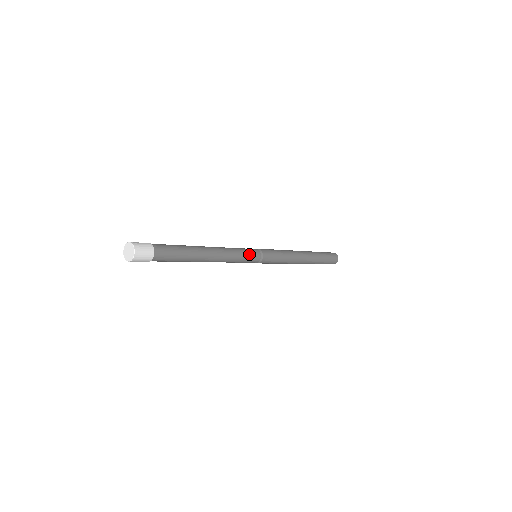
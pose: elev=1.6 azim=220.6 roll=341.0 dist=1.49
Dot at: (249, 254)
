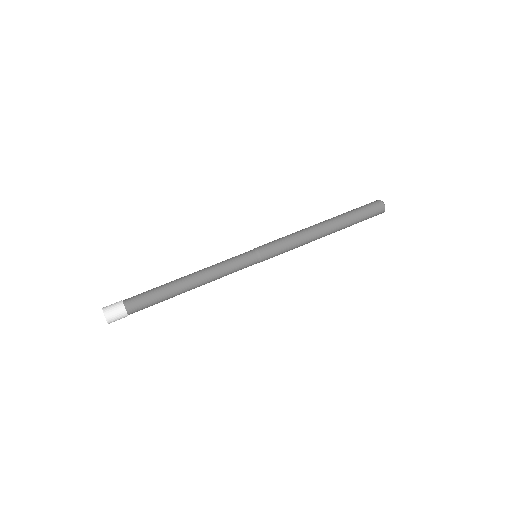
Dot at: (242, 264)
